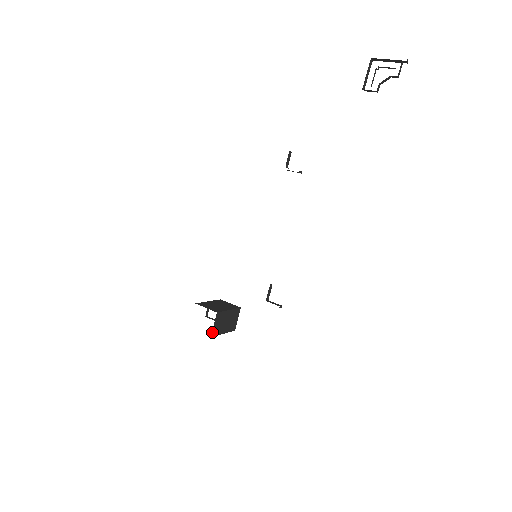
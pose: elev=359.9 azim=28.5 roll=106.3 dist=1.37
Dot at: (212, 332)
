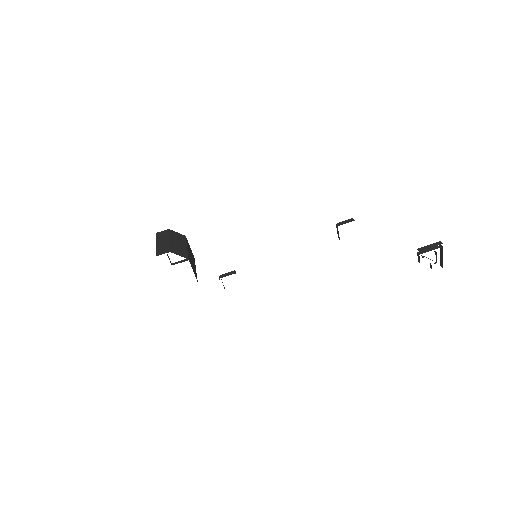
Dot at: occluded
